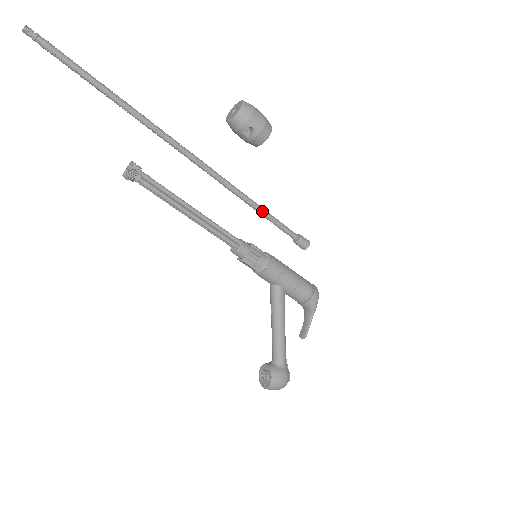
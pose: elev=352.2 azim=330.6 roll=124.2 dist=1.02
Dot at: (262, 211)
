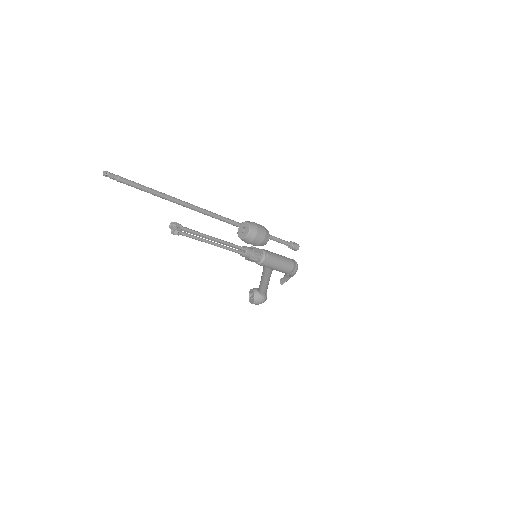
Dot at: occluded
